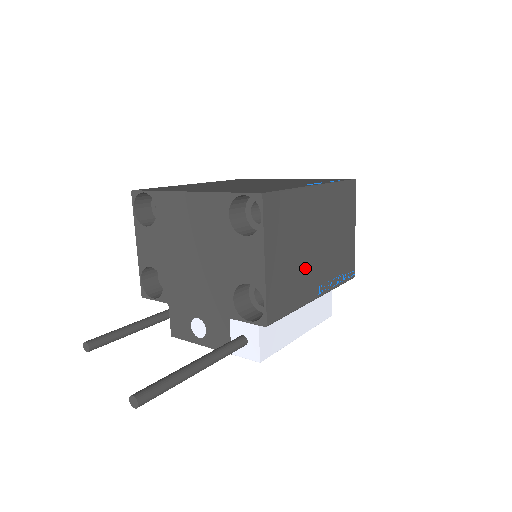
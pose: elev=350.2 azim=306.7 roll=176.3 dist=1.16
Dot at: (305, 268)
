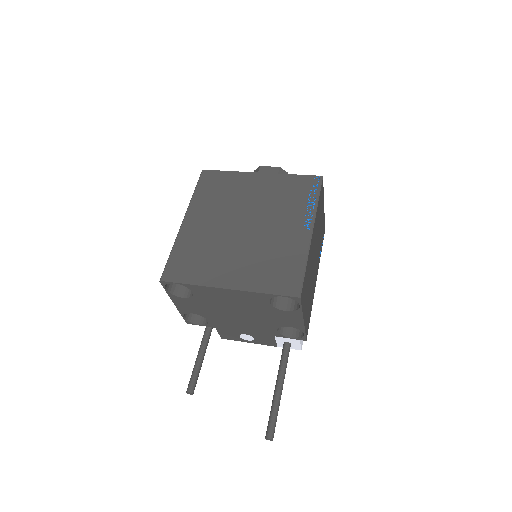
Dot at: (313, 282)
